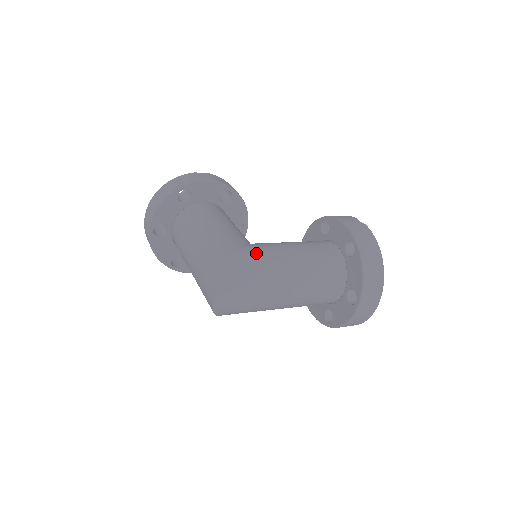
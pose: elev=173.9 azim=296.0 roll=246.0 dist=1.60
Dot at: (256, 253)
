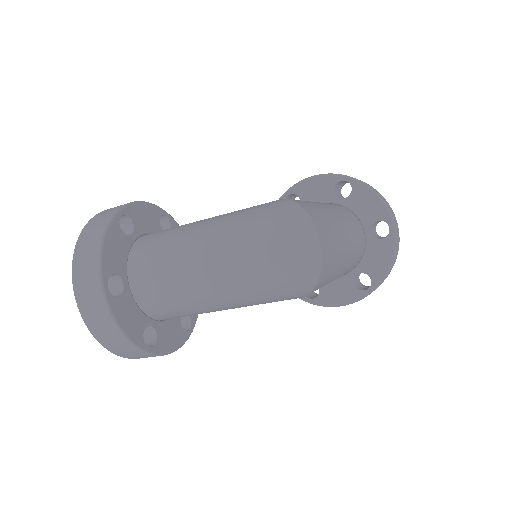
Dot at: occluded
